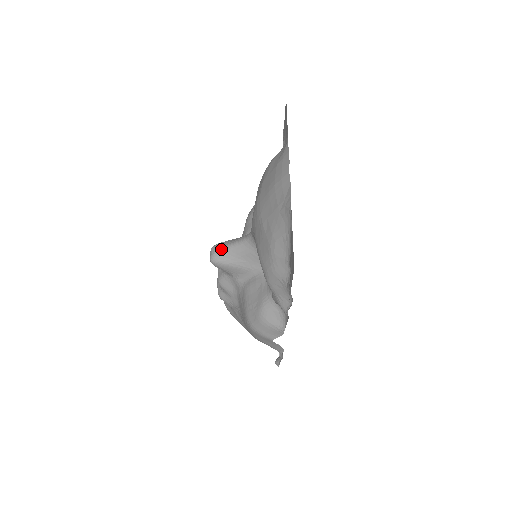
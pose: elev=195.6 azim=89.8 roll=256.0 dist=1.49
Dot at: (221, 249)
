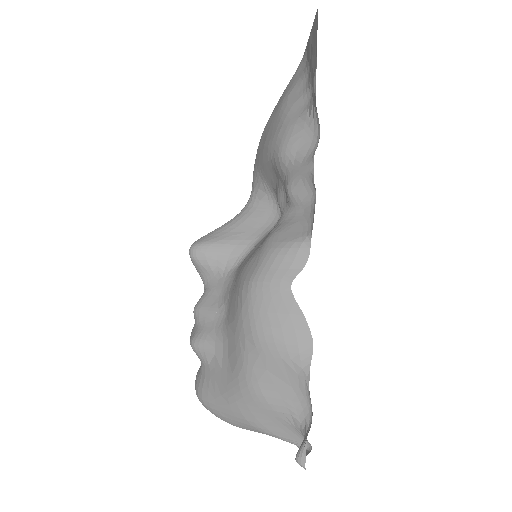
Dot at: occluded
